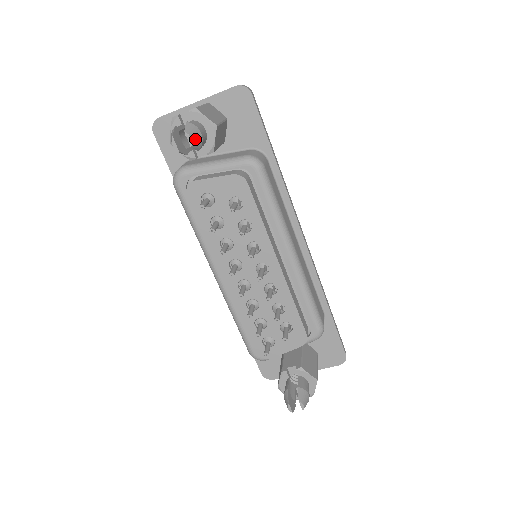
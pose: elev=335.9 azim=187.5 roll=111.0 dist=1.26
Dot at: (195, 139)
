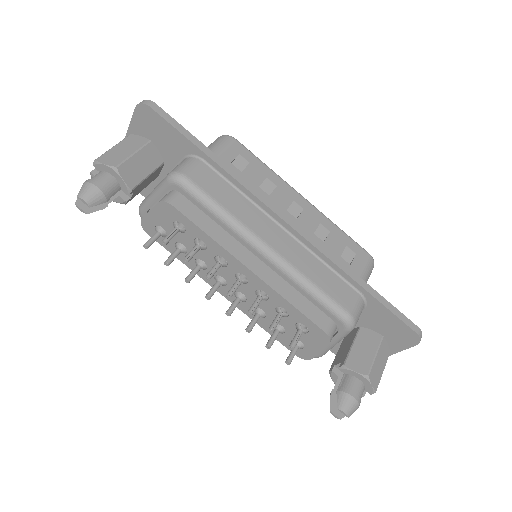
Dot at: (90, 197)
